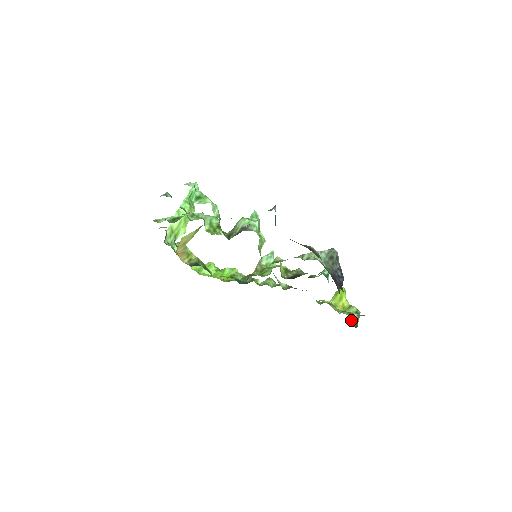
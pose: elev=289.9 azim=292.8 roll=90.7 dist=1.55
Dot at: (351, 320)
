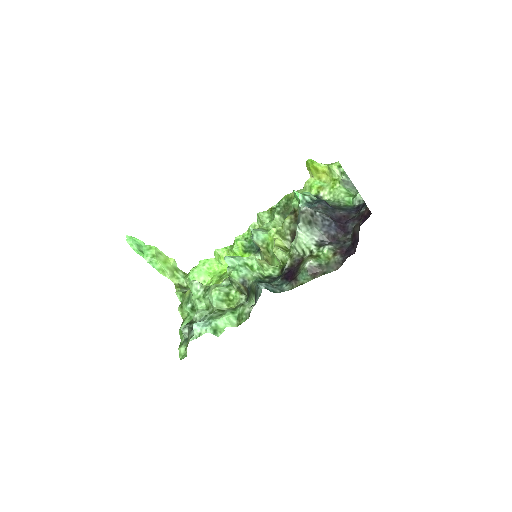
Dot at: (346, 187)
